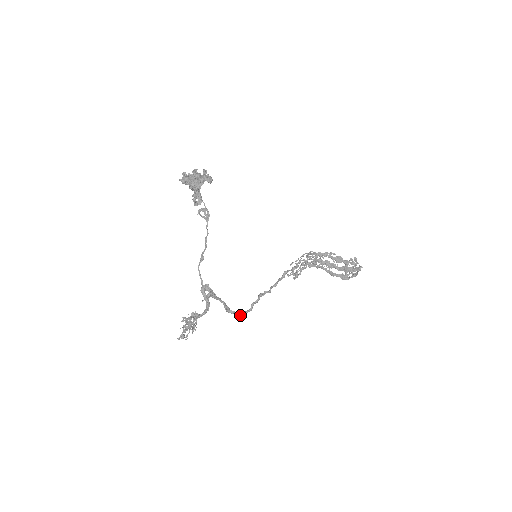
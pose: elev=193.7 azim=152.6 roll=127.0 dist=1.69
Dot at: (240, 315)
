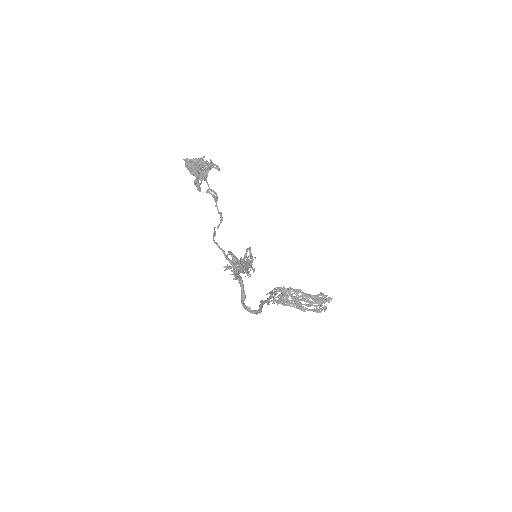
Dot at: (253, 312)
